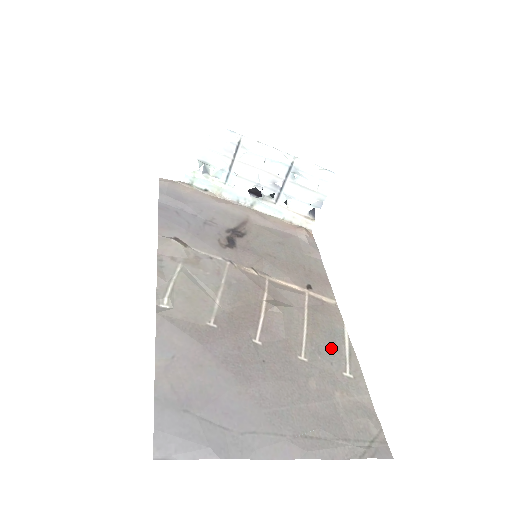
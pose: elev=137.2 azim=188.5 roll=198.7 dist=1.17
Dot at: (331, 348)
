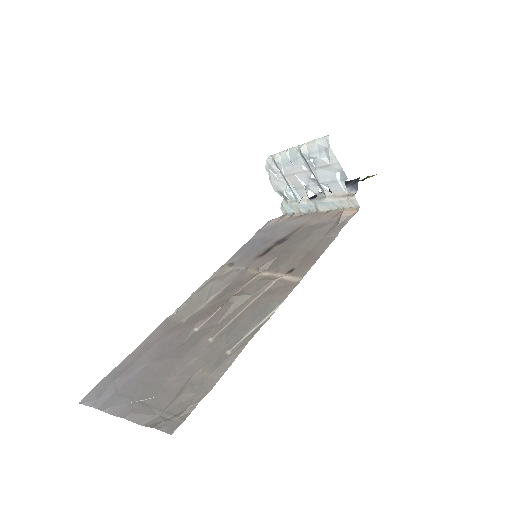
Dot at: (242, 327)
